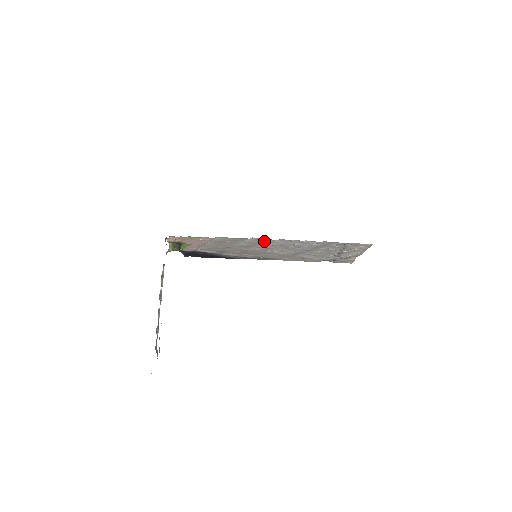
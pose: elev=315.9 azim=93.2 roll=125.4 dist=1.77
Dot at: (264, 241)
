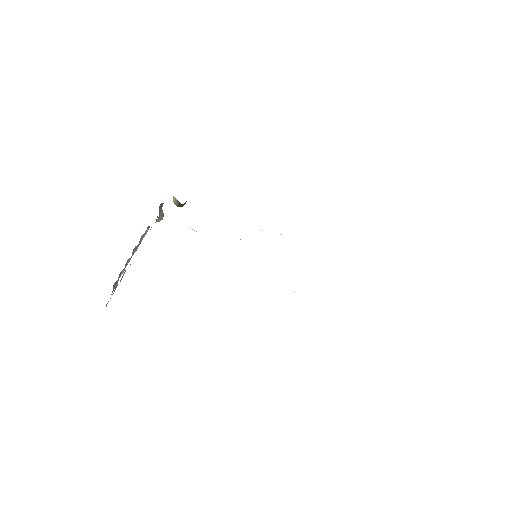
Dot at: occluded
